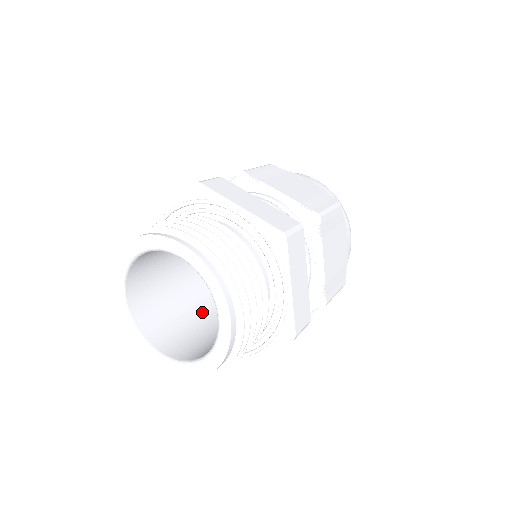
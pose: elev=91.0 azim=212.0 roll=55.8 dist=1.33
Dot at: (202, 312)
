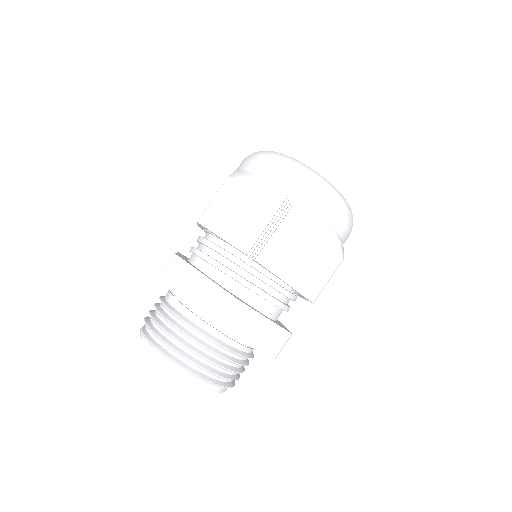
Dot at: occluded
